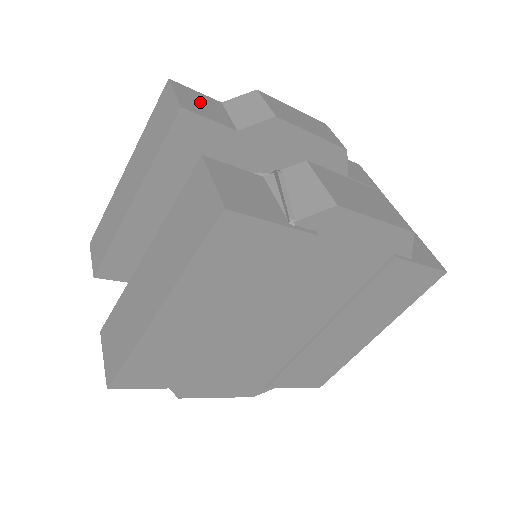
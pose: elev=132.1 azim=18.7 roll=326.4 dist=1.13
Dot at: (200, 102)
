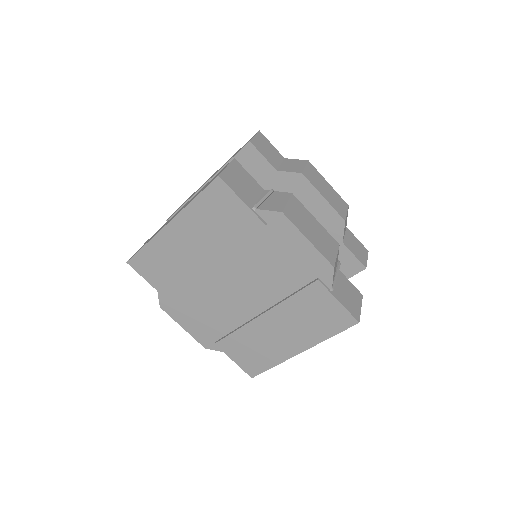
Dot at: (267, 148)
